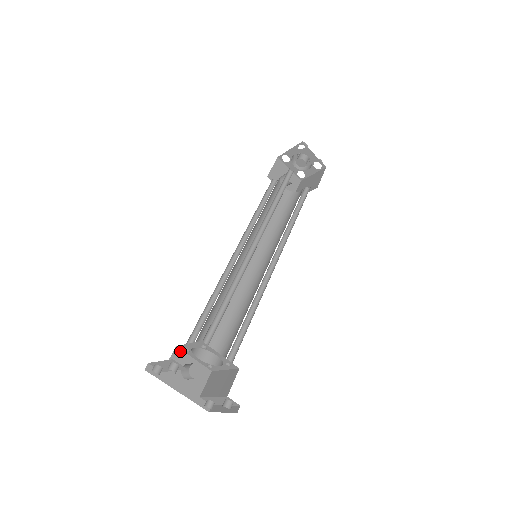
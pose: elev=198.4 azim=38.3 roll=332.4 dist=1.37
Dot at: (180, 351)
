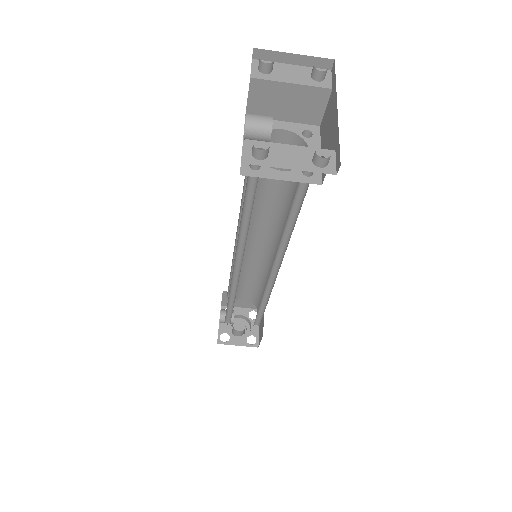
Dot at: (245, 121)
